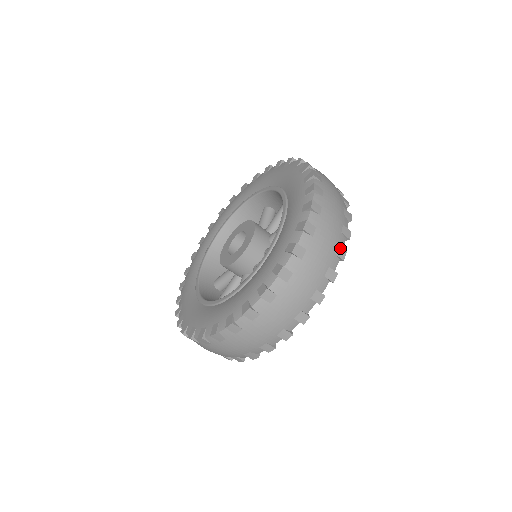
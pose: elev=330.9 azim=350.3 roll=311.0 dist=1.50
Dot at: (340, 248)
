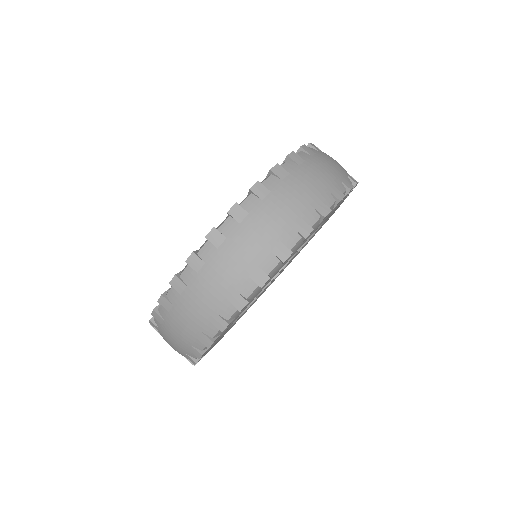
Dot at: (336, 189)
